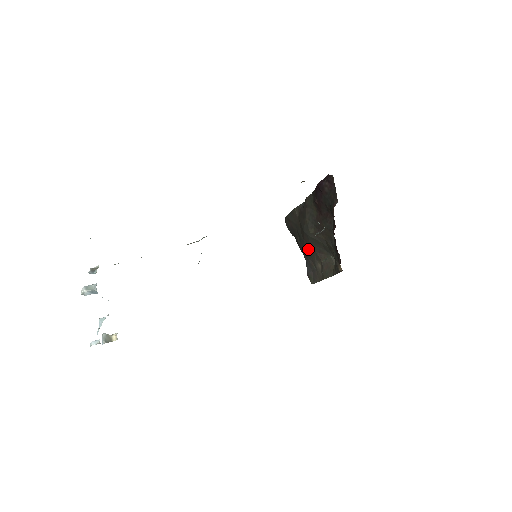
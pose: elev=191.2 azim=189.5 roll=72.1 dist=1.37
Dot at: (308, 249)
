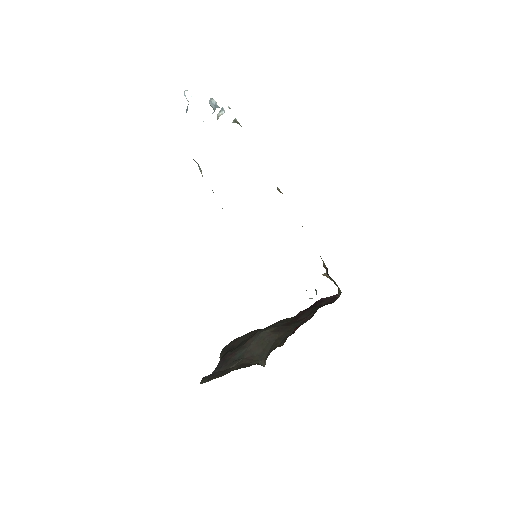
Dot at: (236, 356)
